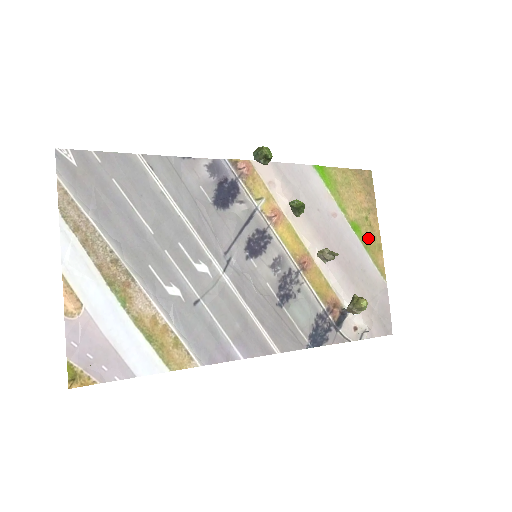
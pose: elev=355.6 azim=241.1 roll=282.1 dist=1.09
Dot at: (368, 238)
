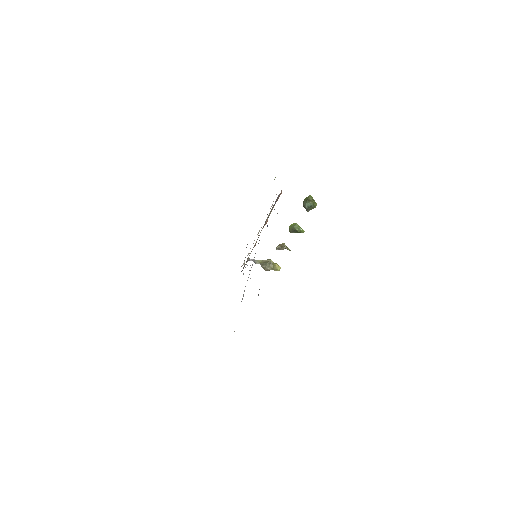
Dot at: occluded
